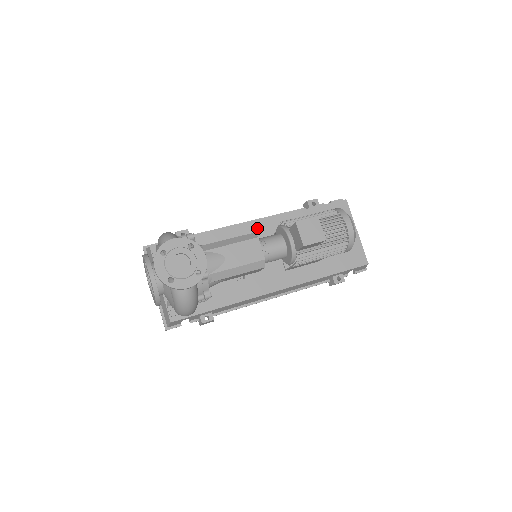
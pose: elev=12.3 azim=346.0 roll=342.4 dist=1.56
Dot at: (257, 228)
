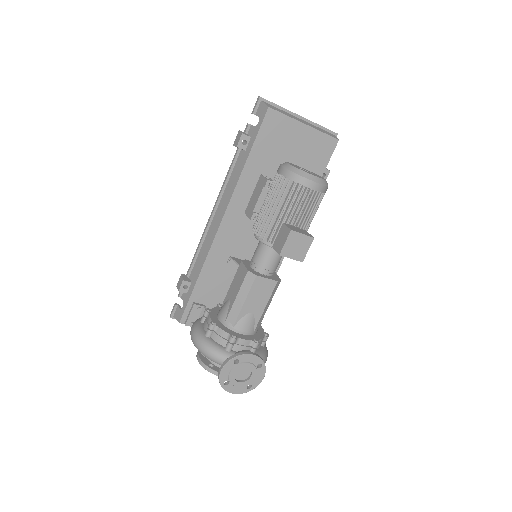
Dot at: (228, 225)
